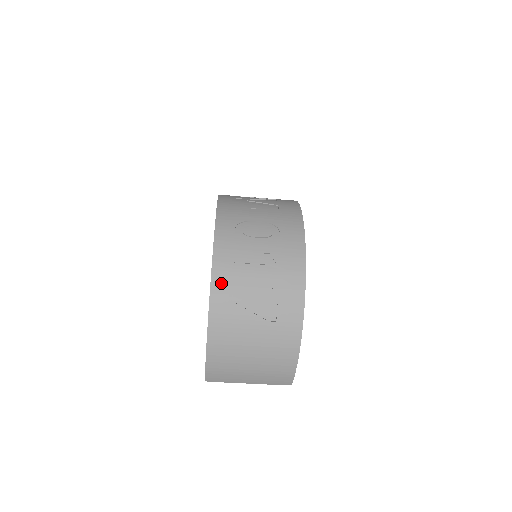
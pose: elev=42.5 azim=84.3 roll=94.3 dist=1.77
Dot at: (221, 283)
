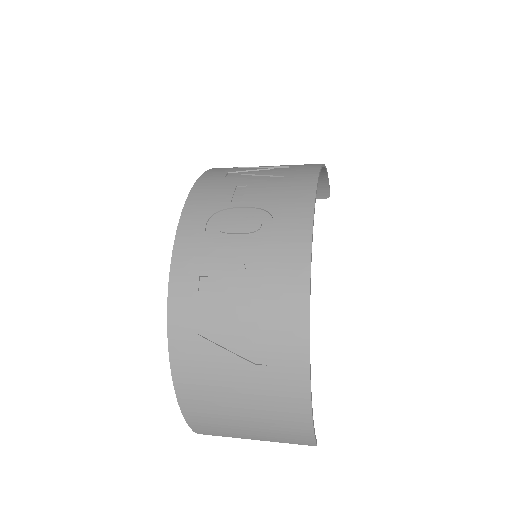
Dot at: (182, 309)
